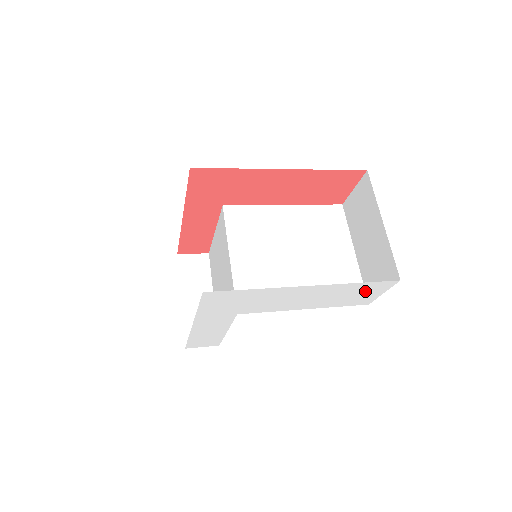
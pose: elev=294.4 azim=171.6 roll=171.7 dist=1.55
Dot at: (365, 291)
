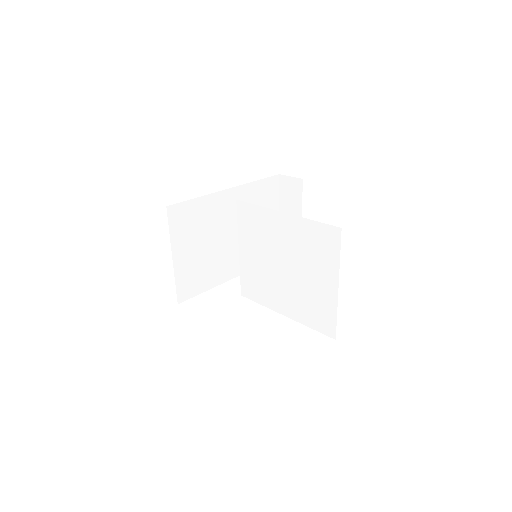
Dot at: occluded
